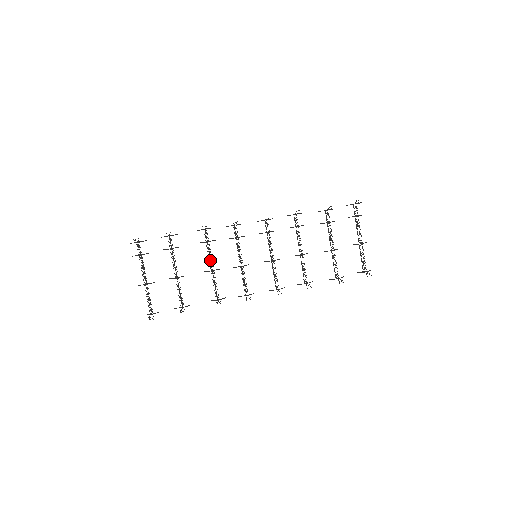
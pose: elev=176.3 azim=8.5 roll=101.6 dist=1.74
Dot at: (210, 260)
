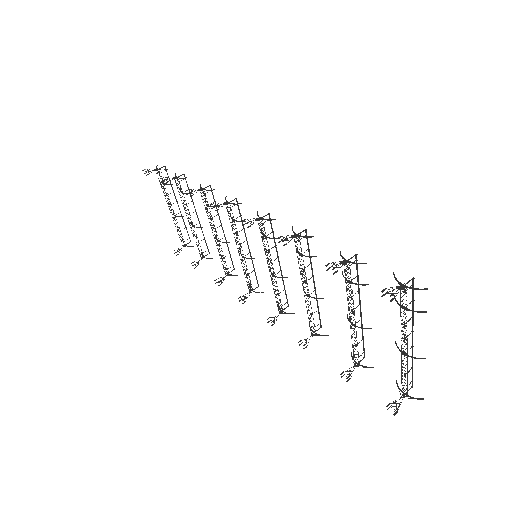
Dot at: (212, 229)
